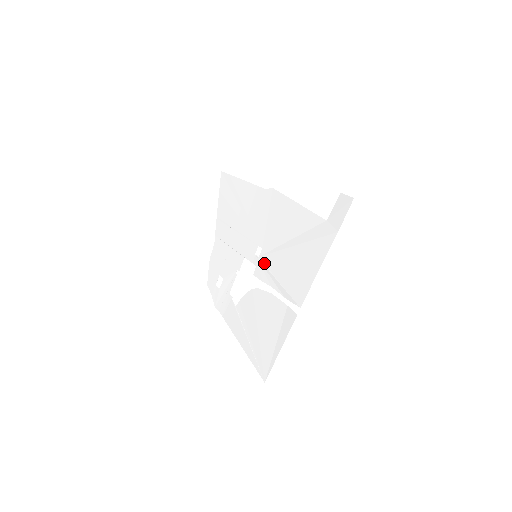
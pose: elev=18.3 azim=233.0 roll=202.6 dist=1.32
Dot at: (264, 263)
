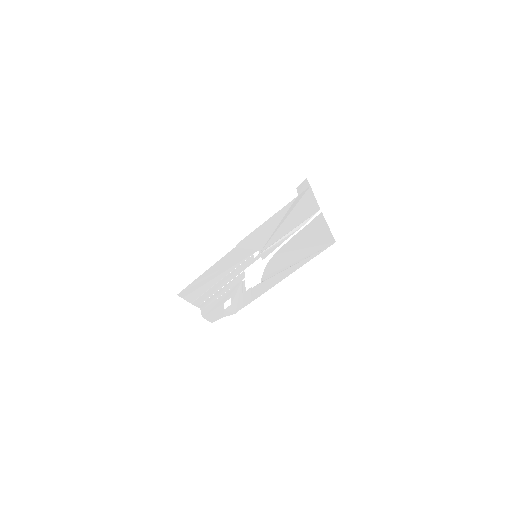
Dot at: (267, 247)
